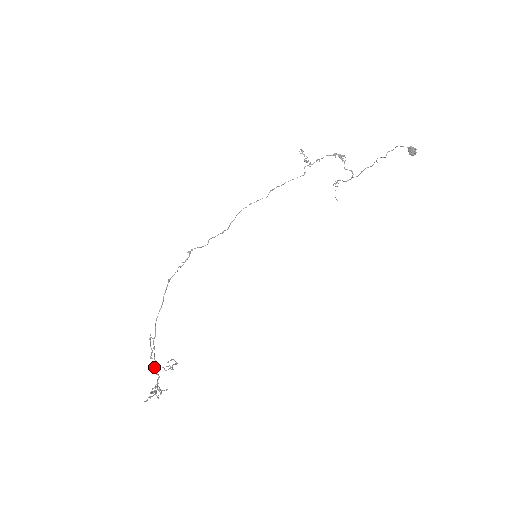
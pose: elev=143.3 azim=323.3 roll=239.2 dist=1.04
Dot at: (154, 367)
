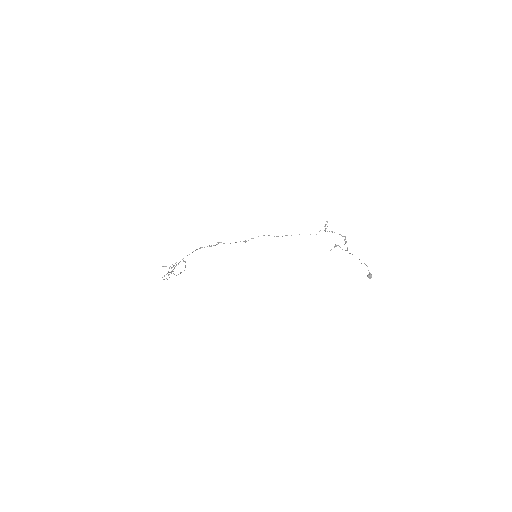
Dot at: (169, 274)
